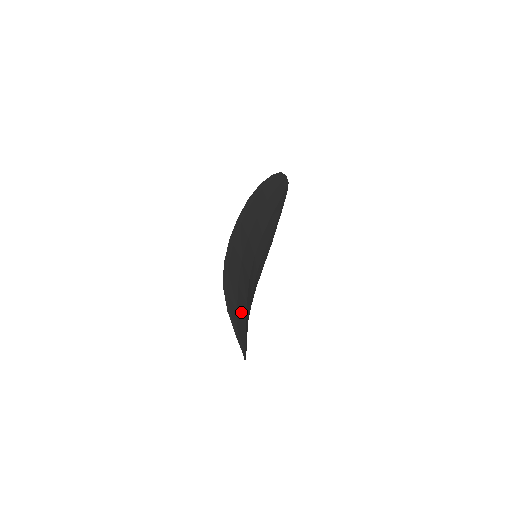
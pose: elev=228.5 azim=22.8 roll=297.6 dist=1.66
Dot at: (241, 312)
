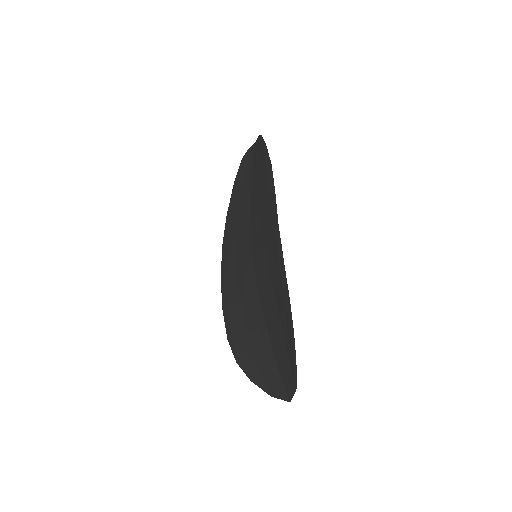
Dot at: (282, 347)
